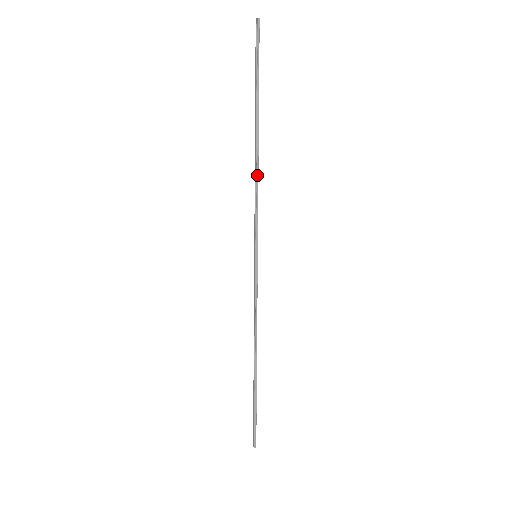
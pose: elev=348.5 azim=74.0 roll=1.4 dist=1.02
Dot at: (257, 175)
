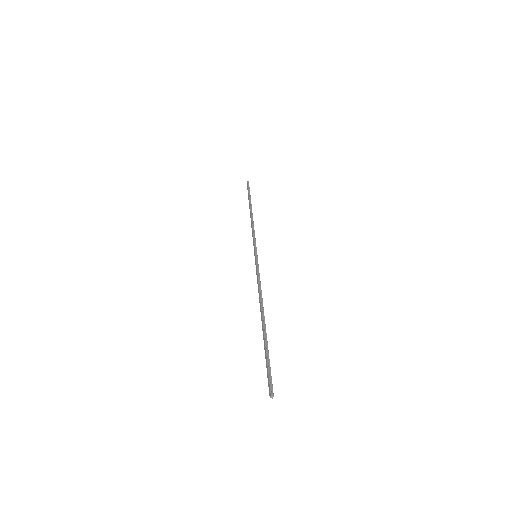
Dot at: (253, 223)
